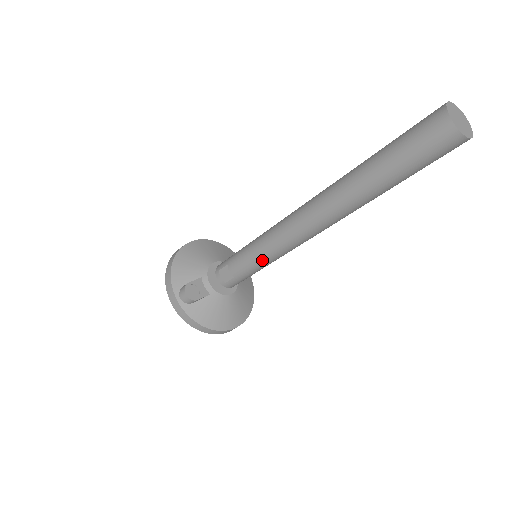
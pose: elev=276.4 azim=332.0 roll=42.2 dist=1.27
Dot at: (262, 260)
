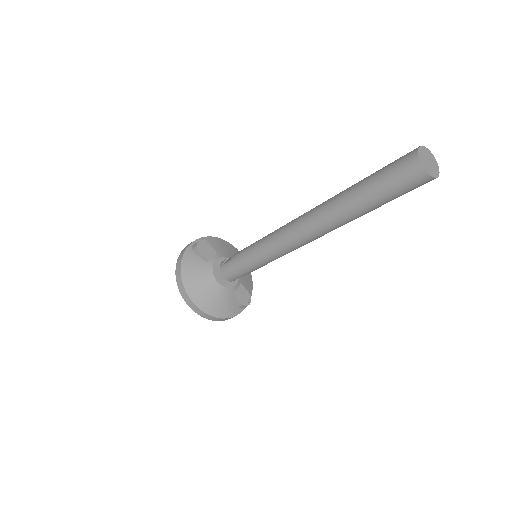
Dot at: (255, 247)
